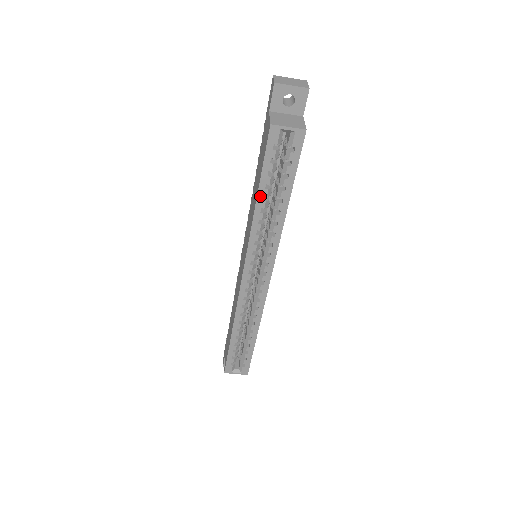
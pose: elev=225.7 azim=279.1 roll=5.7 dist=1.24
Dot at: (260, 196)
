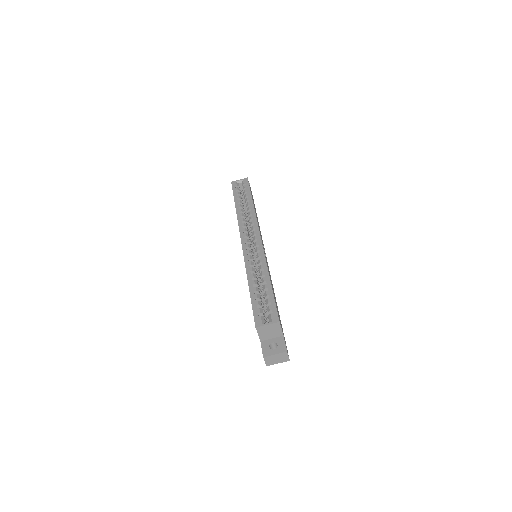
Dot at: (236, 204)
